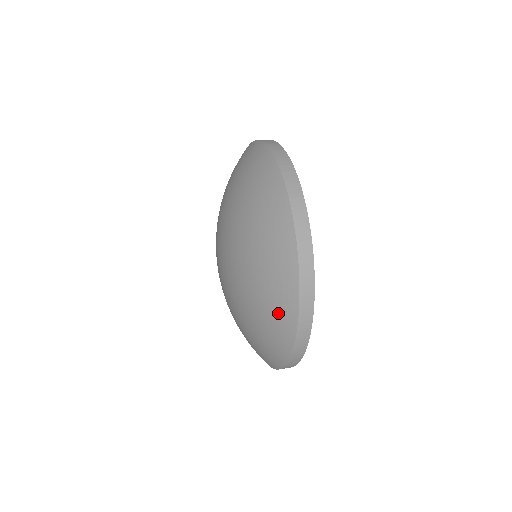
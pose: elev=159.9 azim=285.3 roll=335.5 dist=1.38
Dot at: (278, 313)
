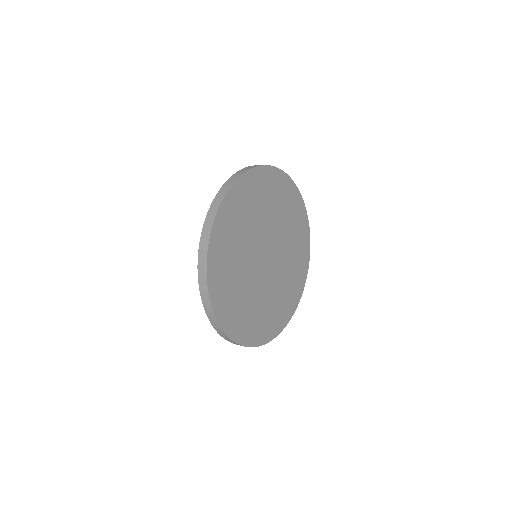
Dot at: occluded
